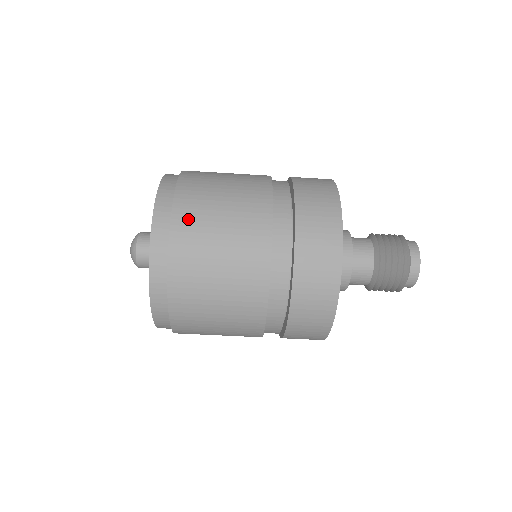
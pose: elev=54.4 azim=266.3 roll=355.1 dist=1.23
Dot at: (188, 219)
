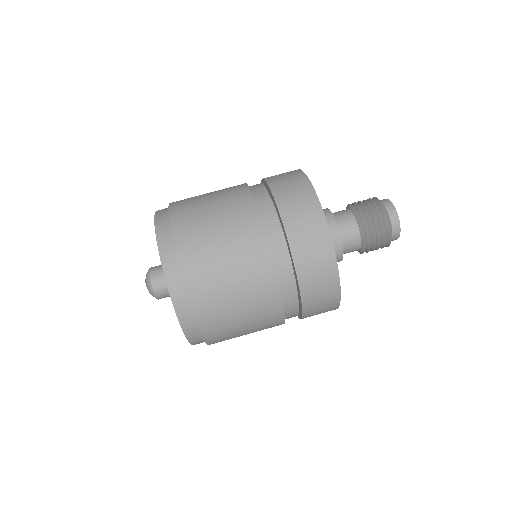
Dot at: occluded
